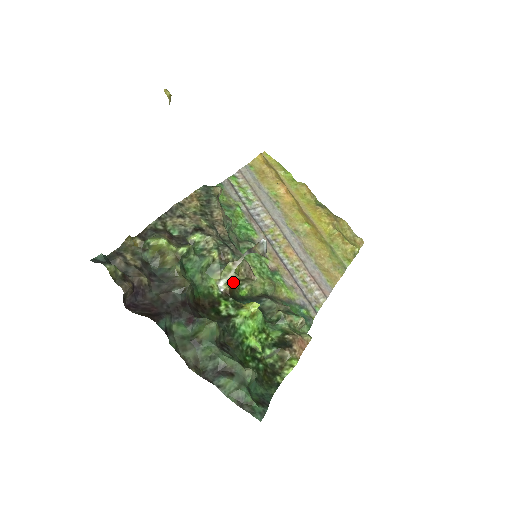
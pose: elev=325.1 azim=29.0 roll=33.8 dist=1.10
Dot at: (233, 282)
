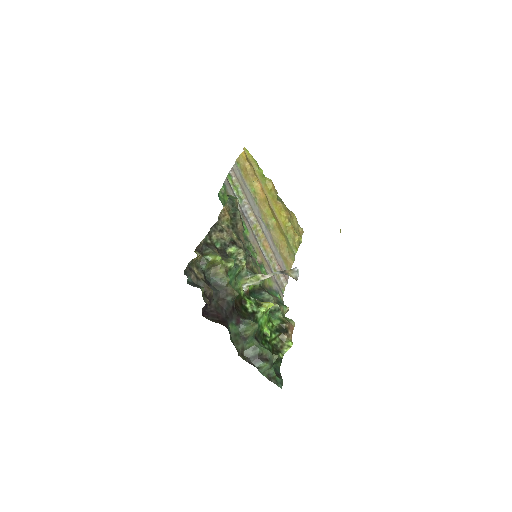
Dot at: occluded
